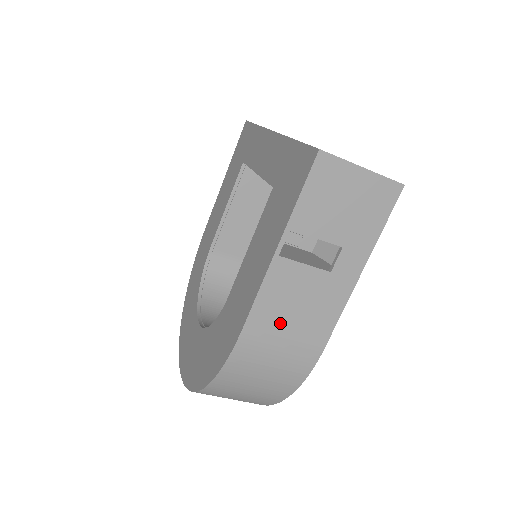
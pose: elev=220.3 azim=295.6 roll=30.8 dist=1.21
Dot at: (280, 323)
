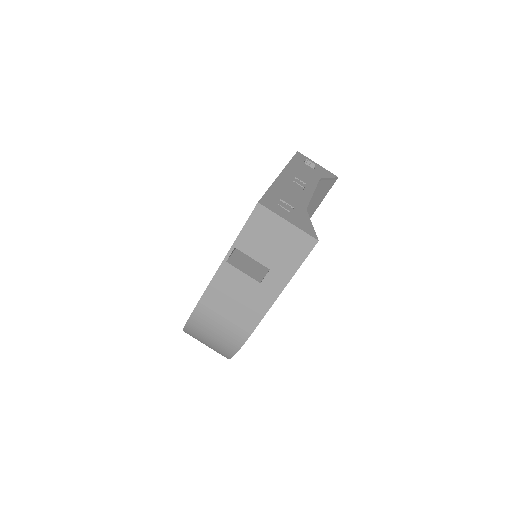
Dot at: (224, 305)
